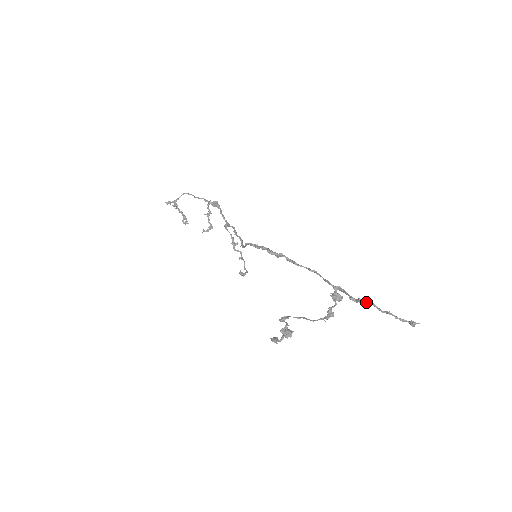
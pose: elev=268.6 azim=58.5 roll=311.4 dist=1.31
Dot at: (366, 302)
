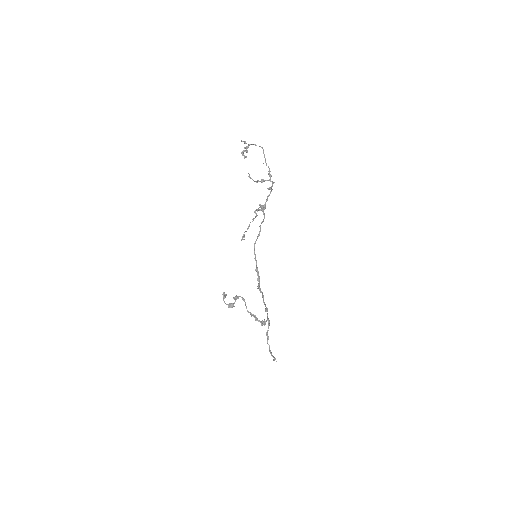
Dot at: occluded
